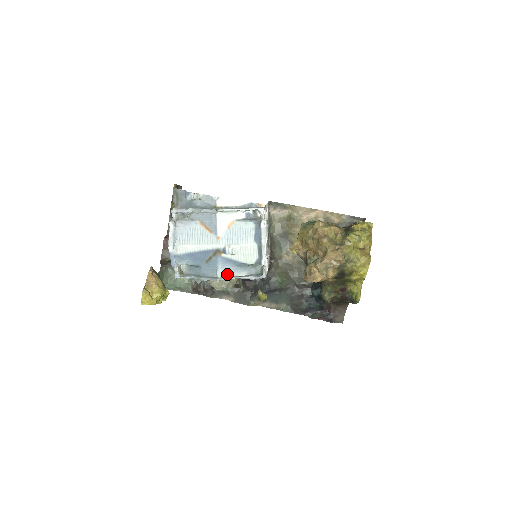
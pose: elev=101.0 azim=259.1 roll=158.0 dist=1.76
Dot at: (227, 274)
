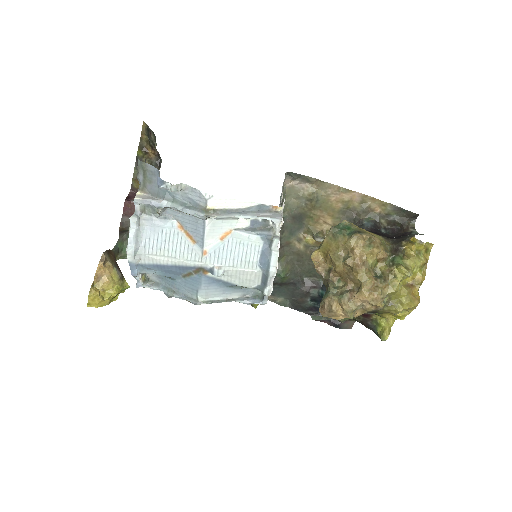
Dot at: (212, 296)
